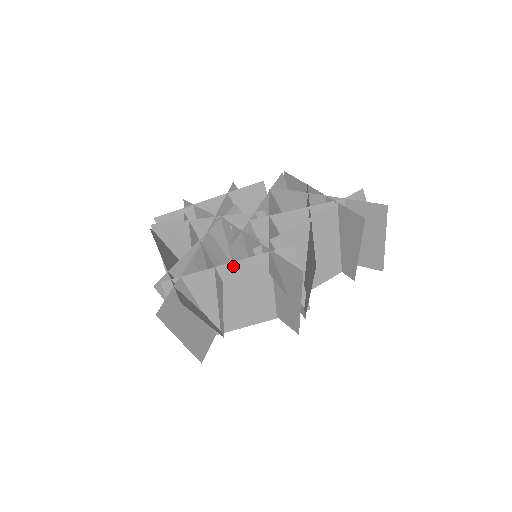
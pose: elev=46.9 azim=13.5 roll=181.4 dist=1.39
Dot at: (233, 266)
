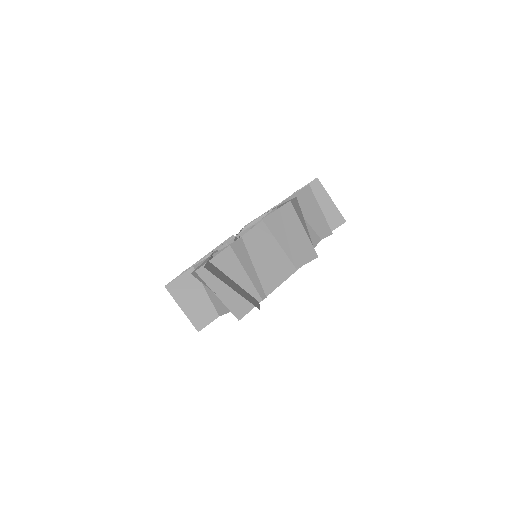
Dot at: (243, 240)
